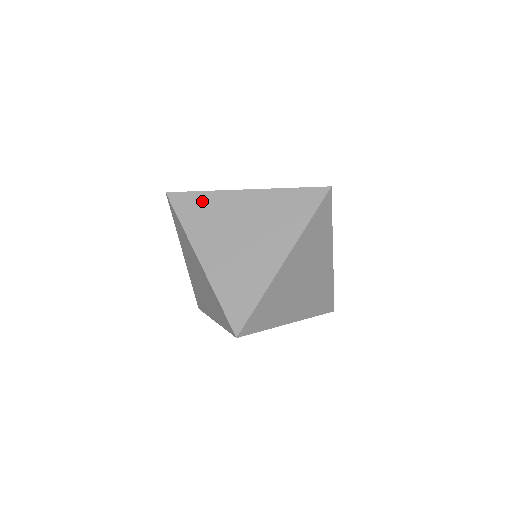
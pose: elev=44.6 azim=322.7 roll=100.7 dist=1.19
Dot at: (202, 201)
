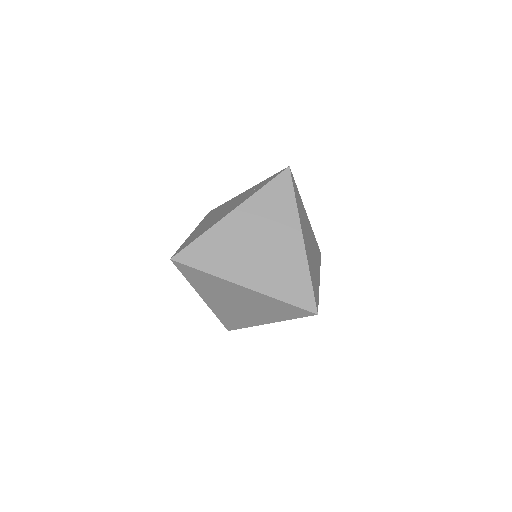
Dot at: (220, 207)
